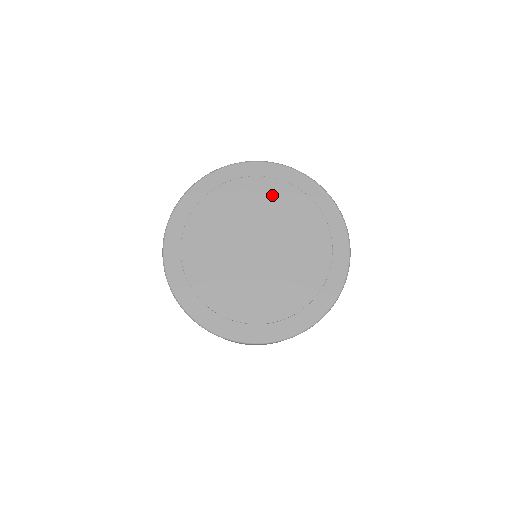
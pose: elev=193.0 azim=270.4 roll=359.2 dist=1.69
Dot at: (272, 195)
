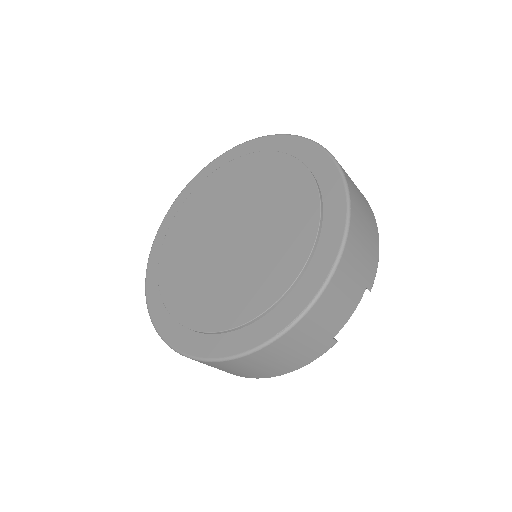
Dot at: (268, 172)
